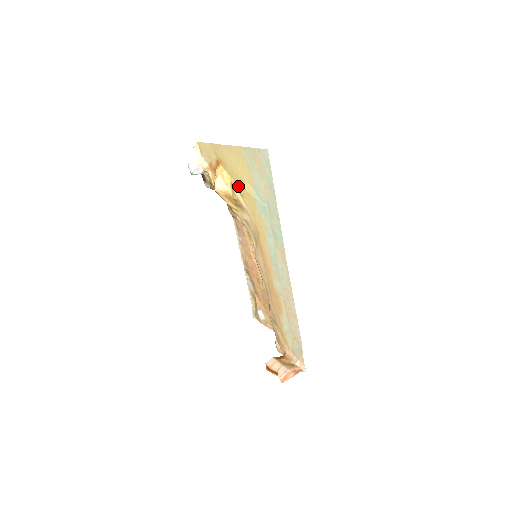
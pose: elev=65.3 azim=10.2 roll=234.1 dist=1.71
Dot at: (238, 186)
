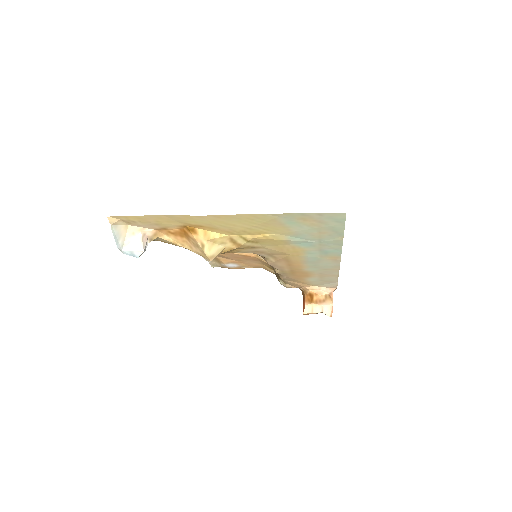
Dot at: (251, 240)
